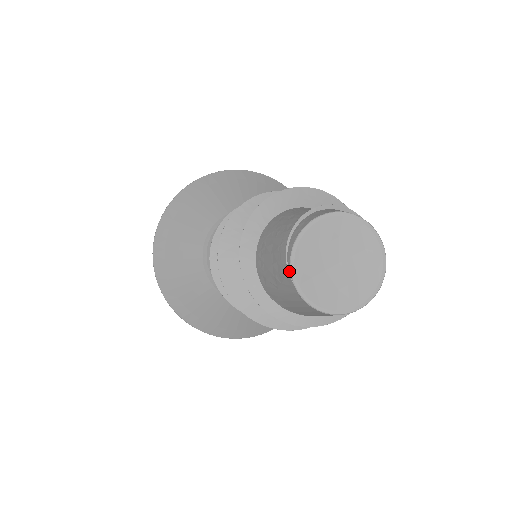
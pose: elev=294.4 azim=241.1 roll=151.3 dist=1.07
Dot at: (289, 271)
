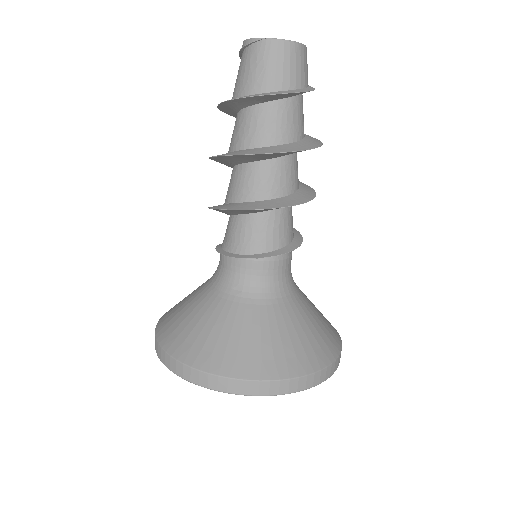
Dot at: (257, 40)
